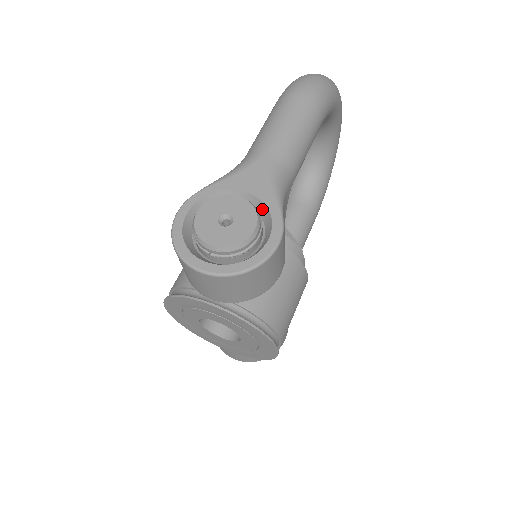
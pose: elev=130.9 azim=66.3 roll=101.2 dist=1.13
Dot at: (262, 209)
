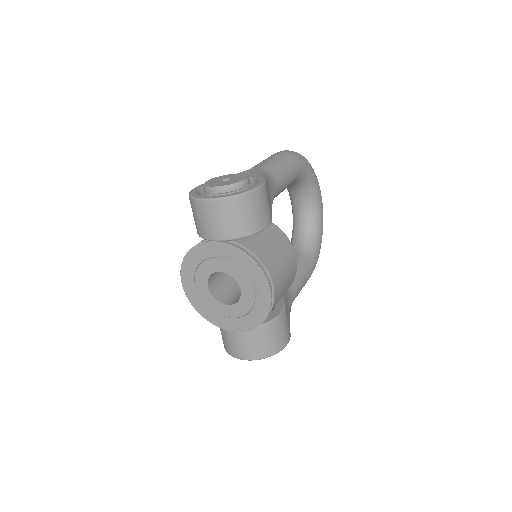
Dot at: (252, 182)
